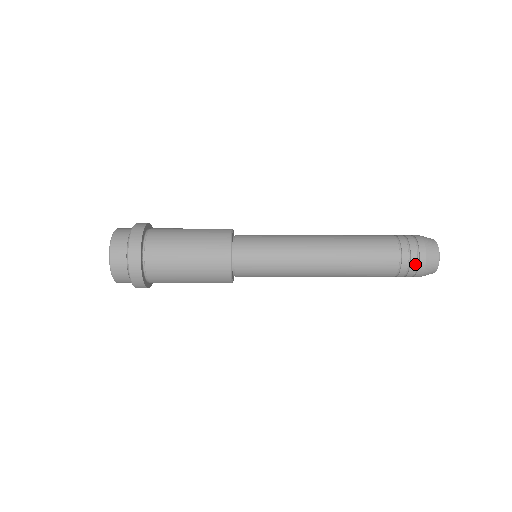
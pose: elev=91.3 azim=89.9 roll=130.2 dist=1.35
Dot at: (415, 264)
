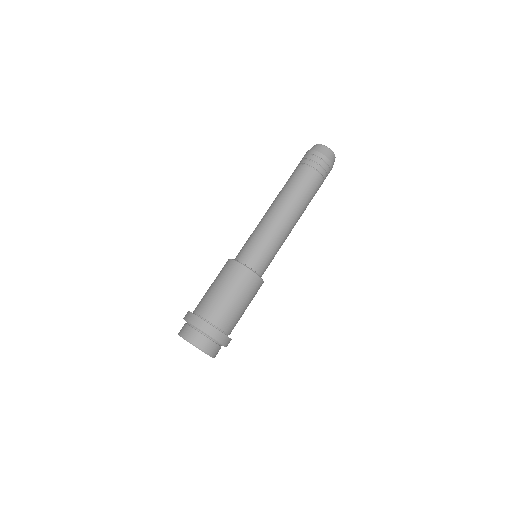
Dot at: (321, 162)
